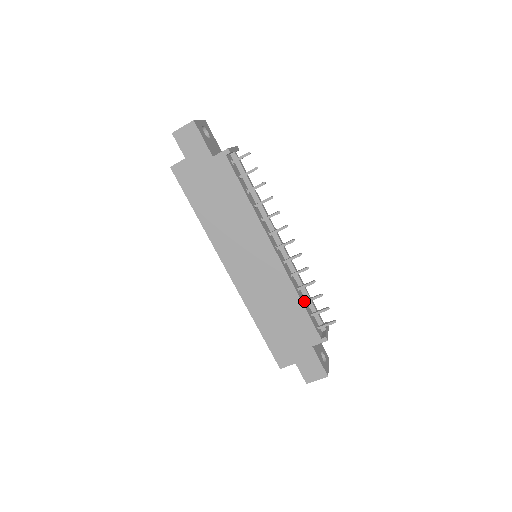
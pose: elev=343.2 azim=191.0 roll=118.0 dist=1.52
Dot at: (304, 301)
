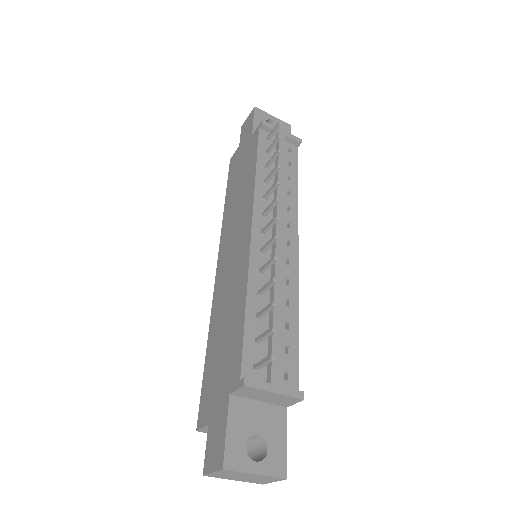
Dot at: (257, 314)
